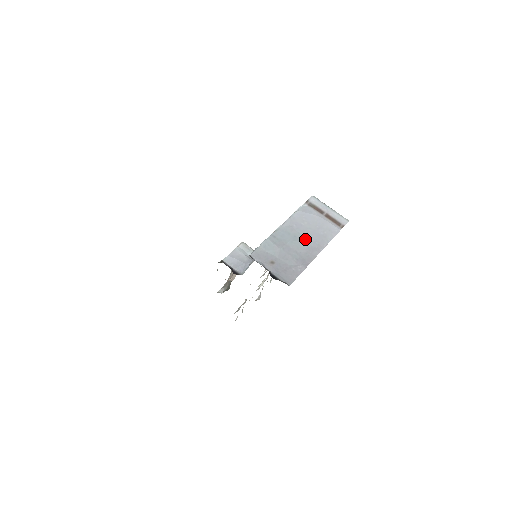
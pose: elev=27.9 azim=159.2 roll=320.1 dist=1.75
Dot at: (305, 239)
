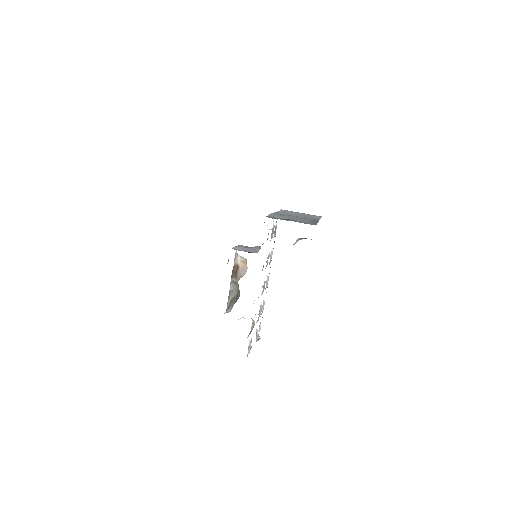
Dot at: occluded
